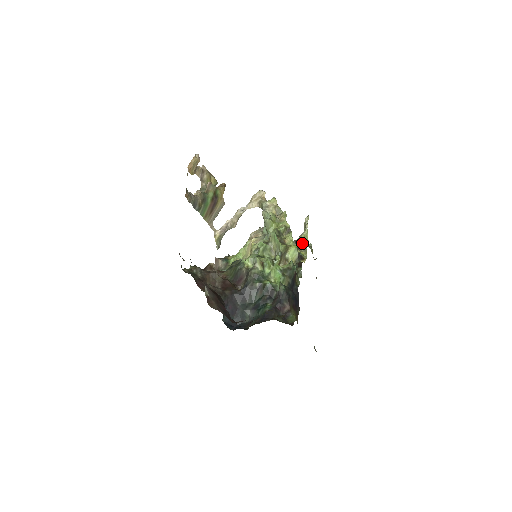
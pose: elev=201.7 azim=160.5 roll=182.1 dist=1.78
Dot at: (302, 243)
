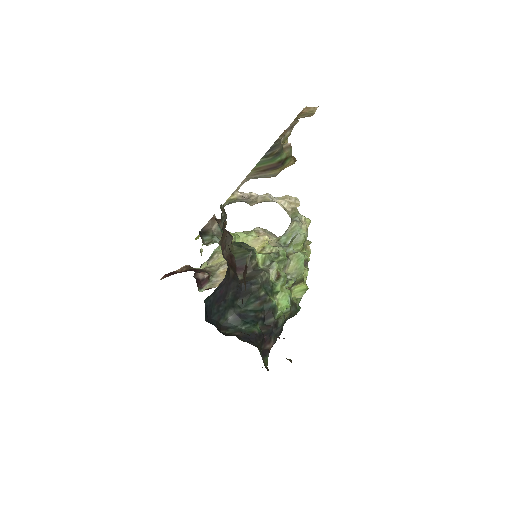
Dot at: occluded
